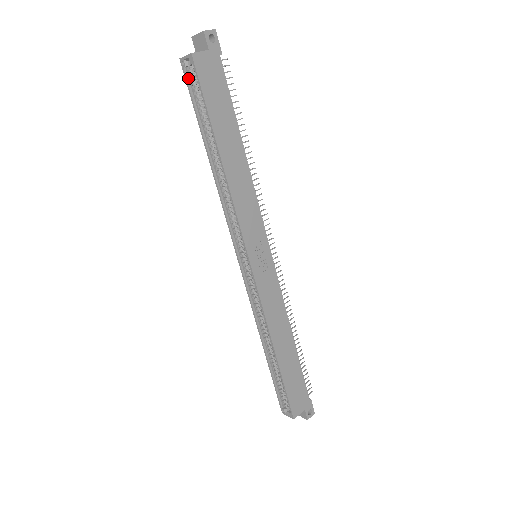
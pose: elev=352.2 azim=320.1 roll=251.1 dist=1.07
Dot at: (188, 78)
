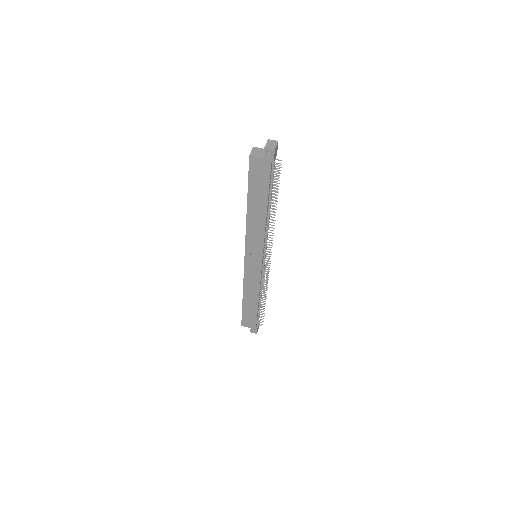
Dot at: occluded
